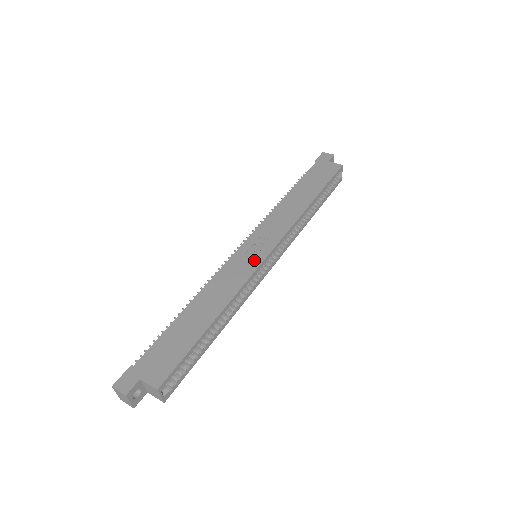
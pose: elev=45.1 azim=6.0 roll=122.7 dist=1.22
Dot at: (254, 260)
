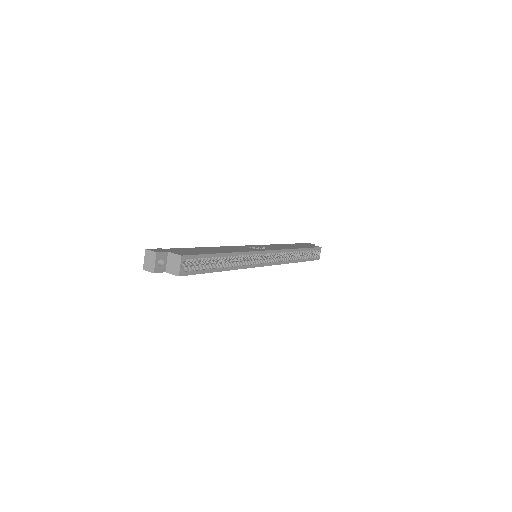
Dot at: (257, 249)
